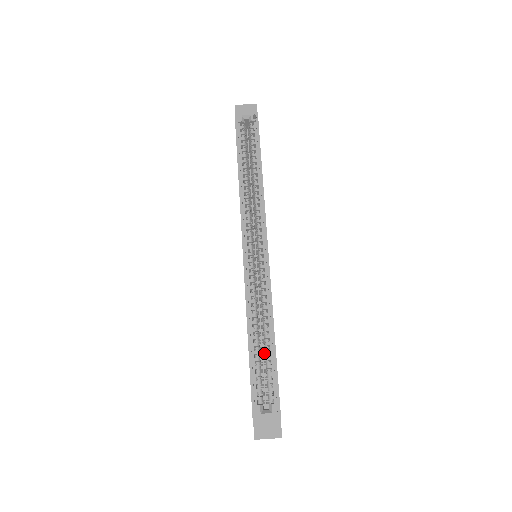
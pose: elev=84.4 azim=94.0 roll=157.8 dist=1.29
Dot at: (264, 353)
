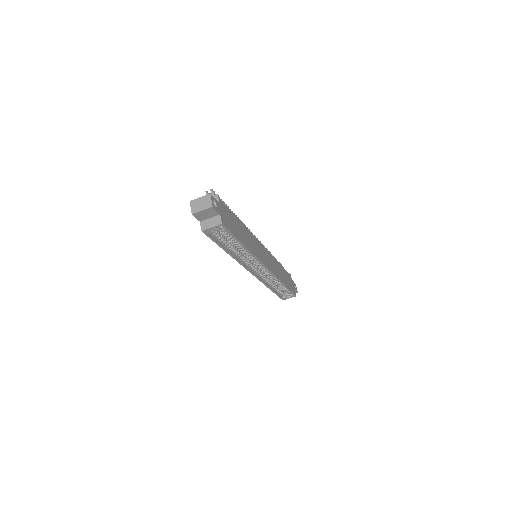
Dot at: occluded
